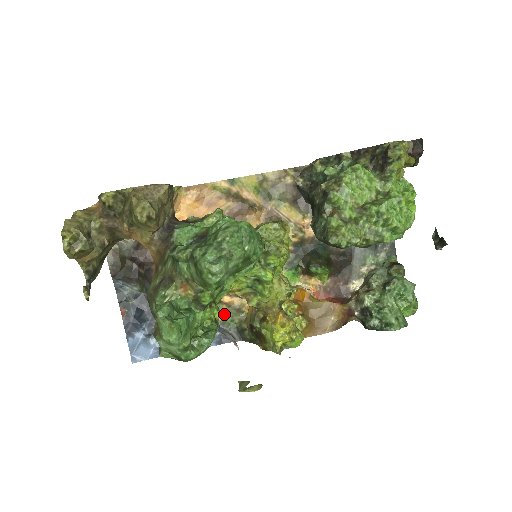
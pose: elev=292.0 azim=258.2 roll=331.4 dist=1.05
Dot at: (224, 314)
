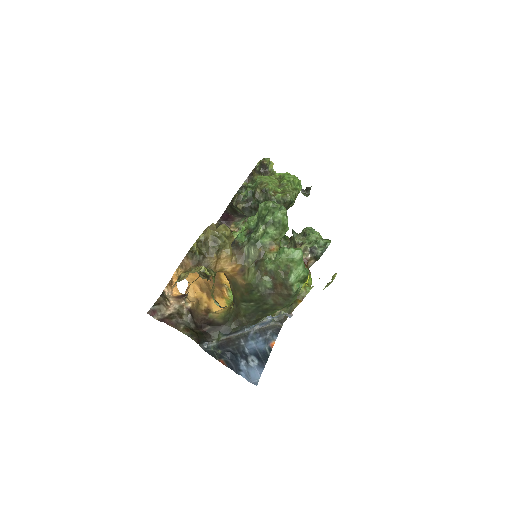
Dot at: occluded
